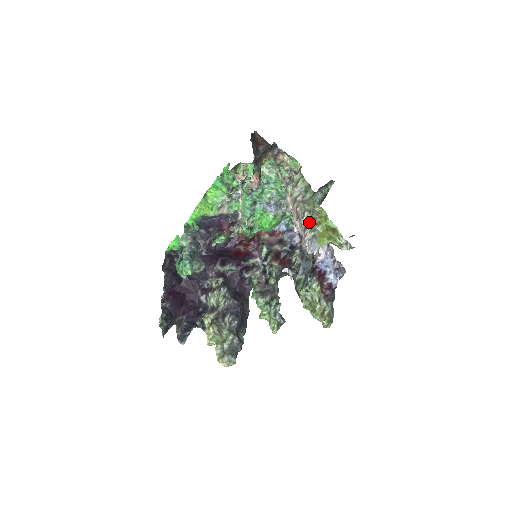
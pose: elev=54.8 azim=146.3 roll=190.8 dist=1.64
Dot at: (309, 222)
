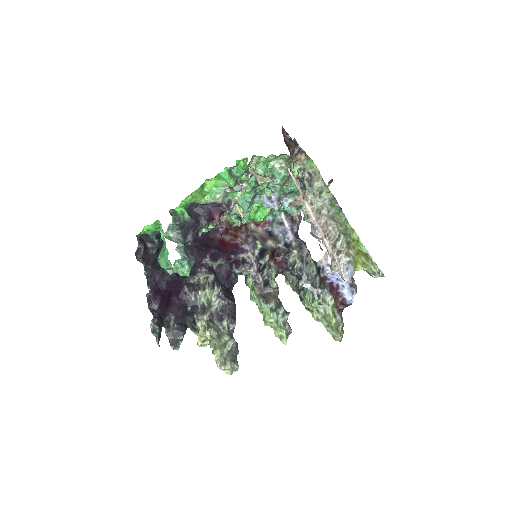
Dot at: (344, 246)
